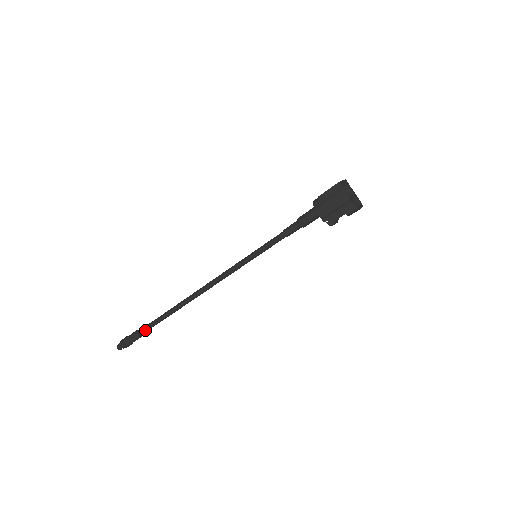
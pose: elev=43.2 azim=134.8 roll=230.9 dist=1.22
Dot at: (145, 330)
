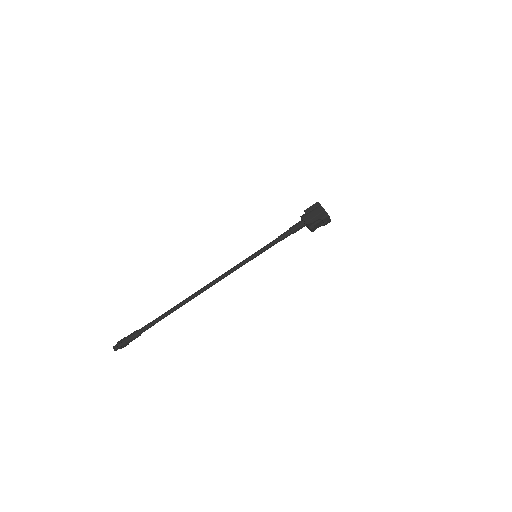
Dot at: (147, 326)
